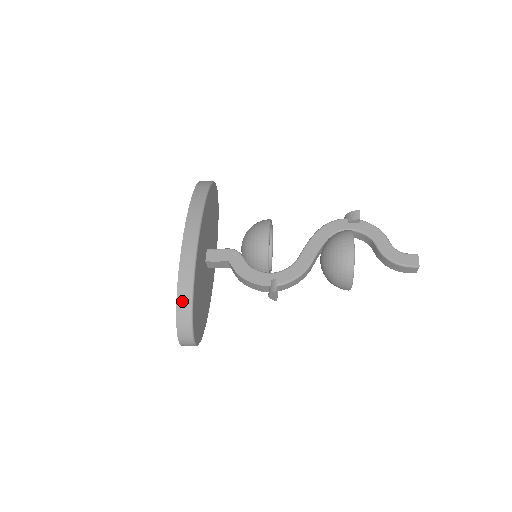
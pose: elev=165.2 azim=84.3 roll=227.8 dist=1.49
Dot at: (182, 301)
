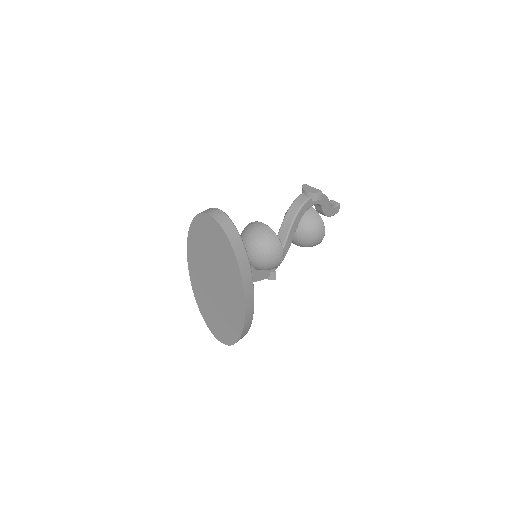
Dot at: (242, 337)
